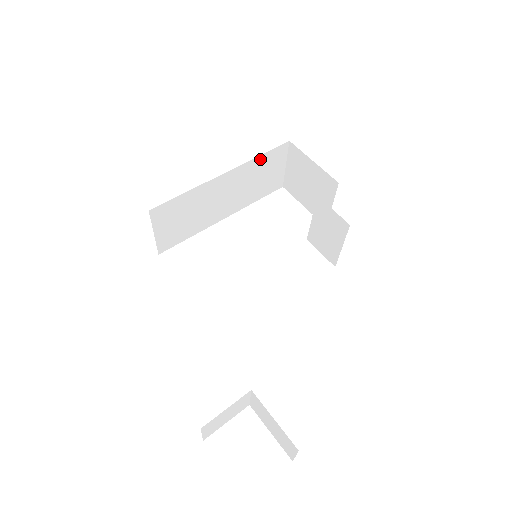
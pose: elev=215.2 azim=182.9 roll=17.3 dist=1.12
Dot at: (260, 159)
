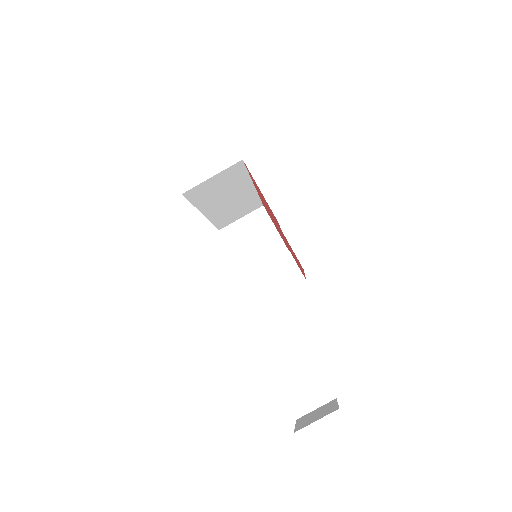
Dot at: (255, 199)
